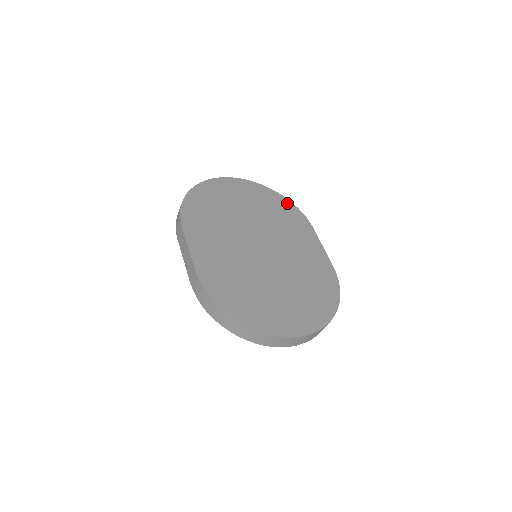
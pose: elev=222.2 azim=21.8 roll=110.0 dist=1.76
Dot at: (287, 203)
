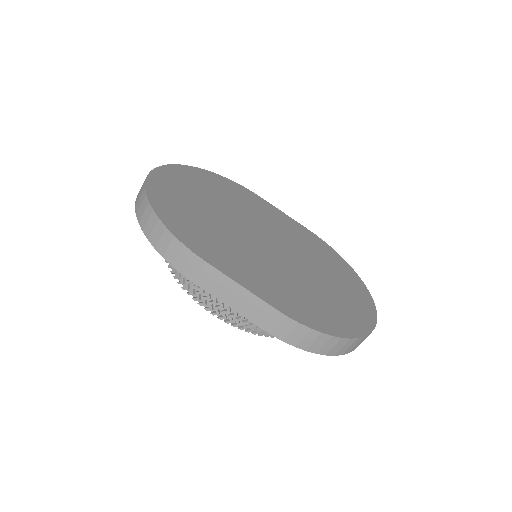
Dot at: (221, 178)
